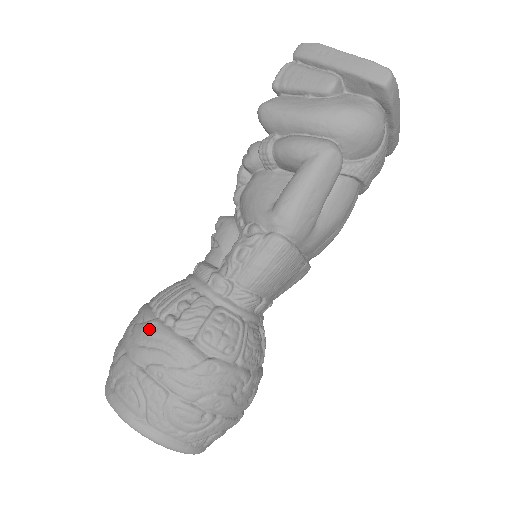
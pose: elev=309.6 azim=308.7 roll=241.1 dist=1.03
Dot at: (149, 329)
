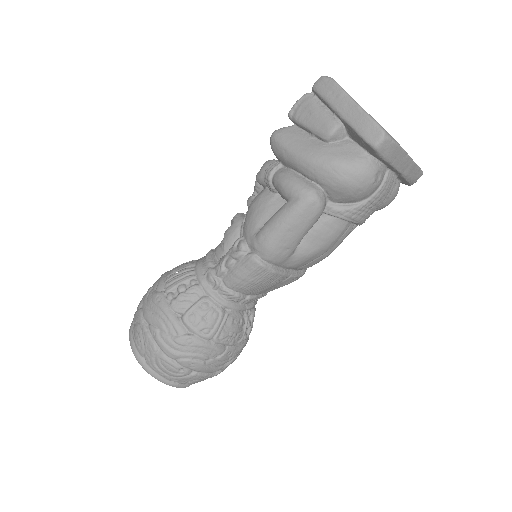
Dot at: (155, 299)
